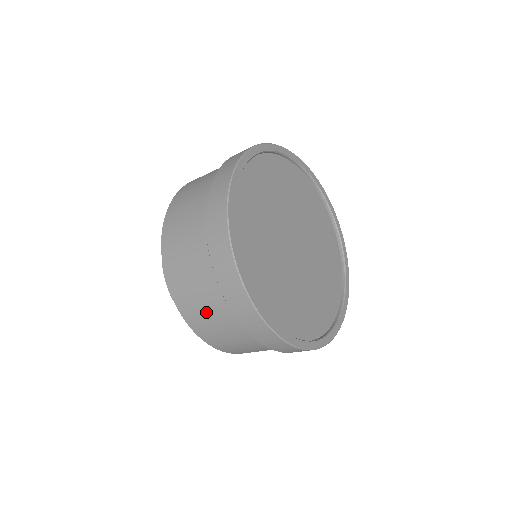
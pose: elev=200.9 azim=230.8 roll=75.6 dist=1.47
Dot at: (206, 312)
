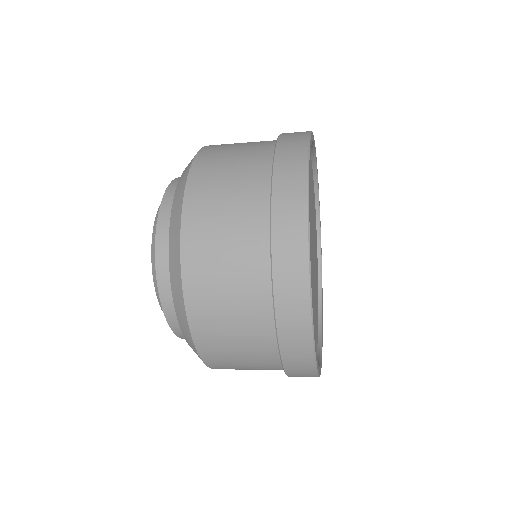
Dot at: (230, 322)
